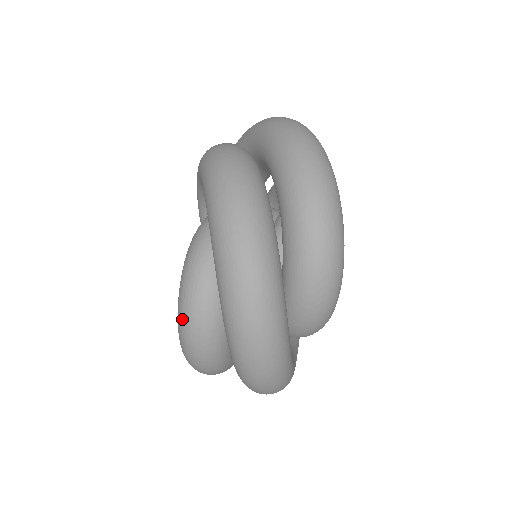
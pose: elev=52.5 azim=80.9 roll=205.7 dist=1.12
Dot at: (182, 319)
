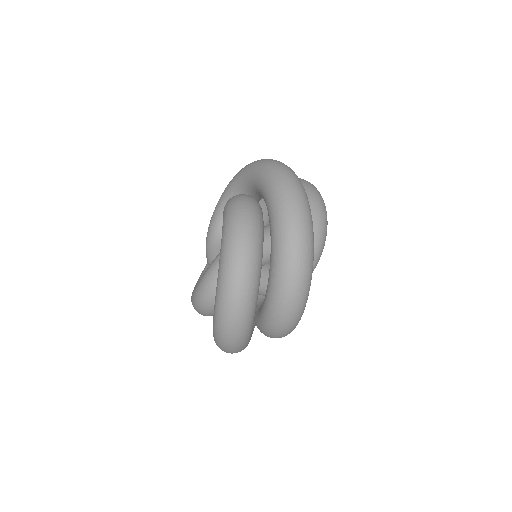
Dot at: (193, 306)
